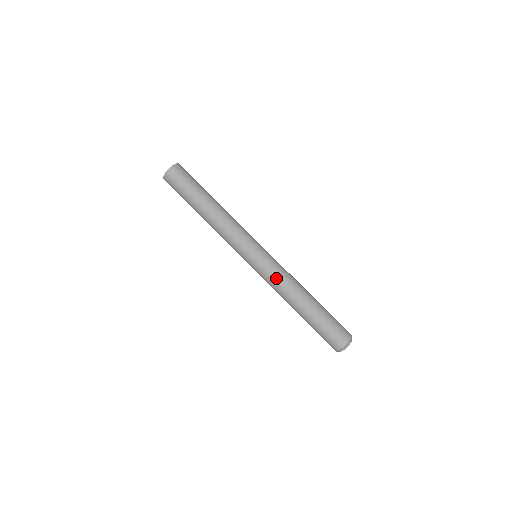
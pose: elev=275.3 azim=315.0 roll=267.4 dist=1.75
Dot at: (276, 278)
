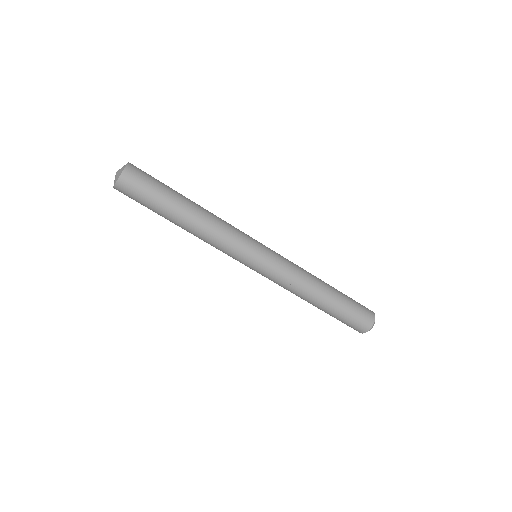
Dot at: (279, 285)
